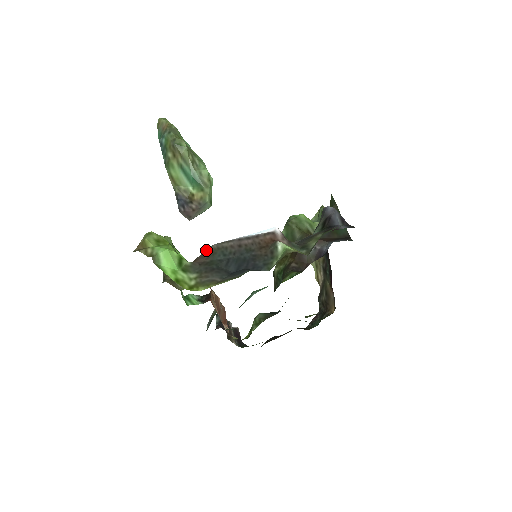
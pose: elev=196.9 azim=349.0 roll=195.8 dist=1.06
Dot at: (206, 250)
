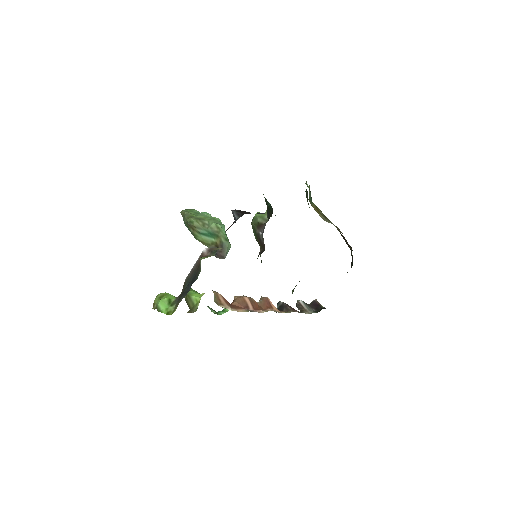
Dot at: (183, 285)
